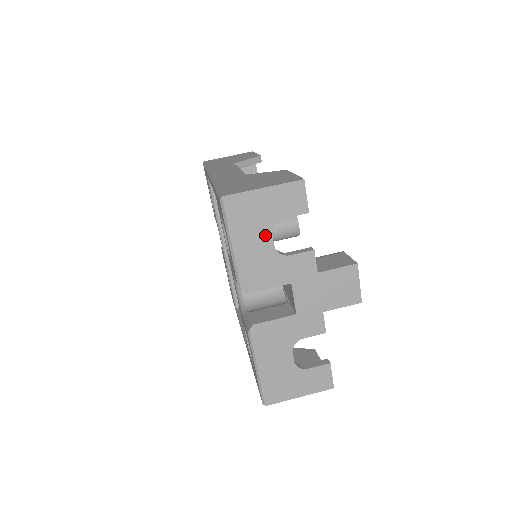
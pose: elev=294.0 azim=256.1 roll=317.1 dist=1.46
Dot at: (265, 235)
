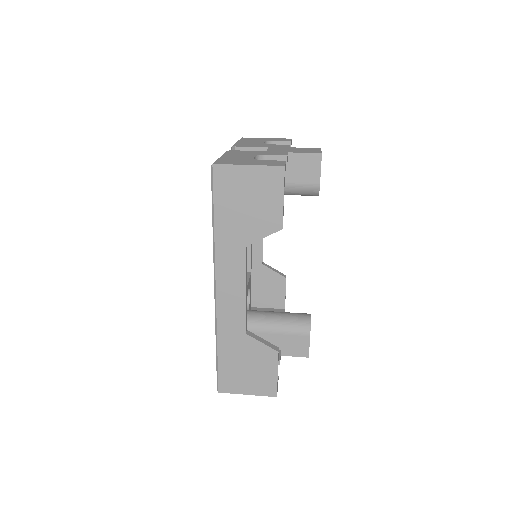
Dot at: occluded
